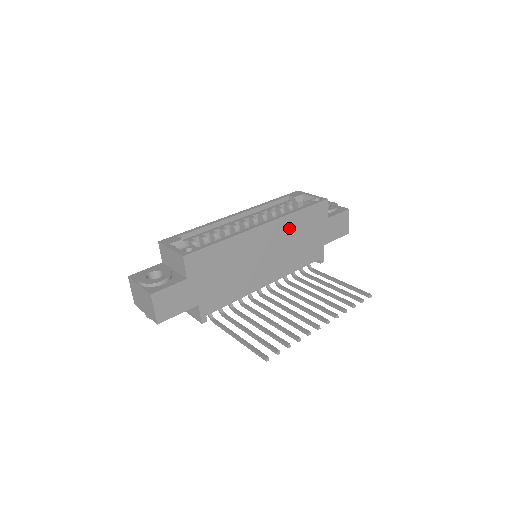
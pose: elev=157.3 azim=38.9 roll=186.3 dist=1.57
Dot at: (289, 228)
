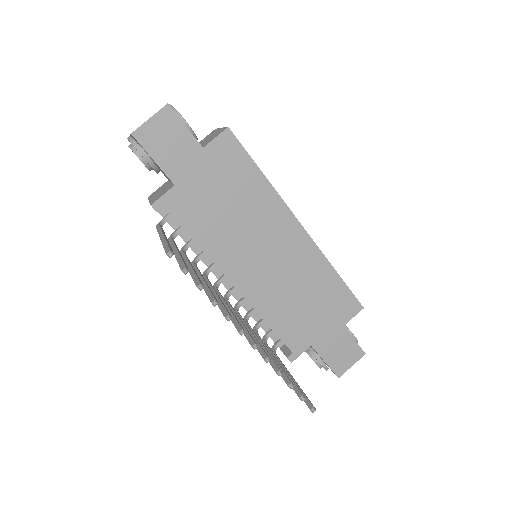
Dot at: (312, 271)
